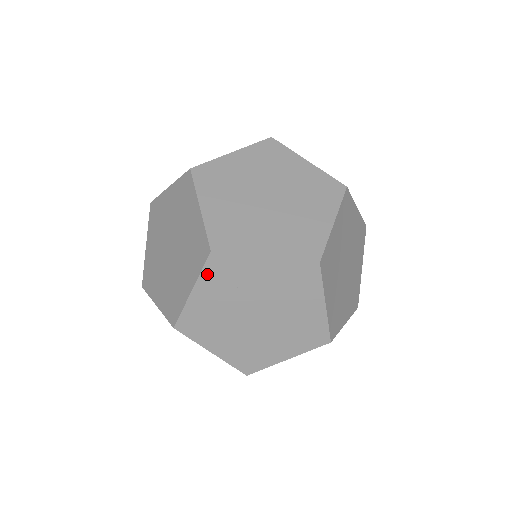
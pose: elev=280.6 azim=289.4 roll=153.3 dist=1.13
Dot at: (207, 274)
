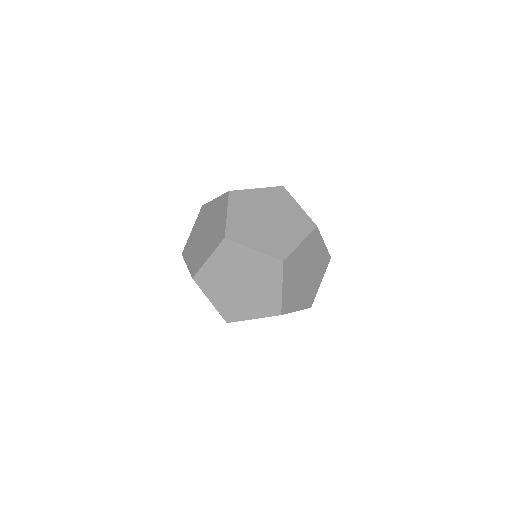
Dot at: (232, 202)
